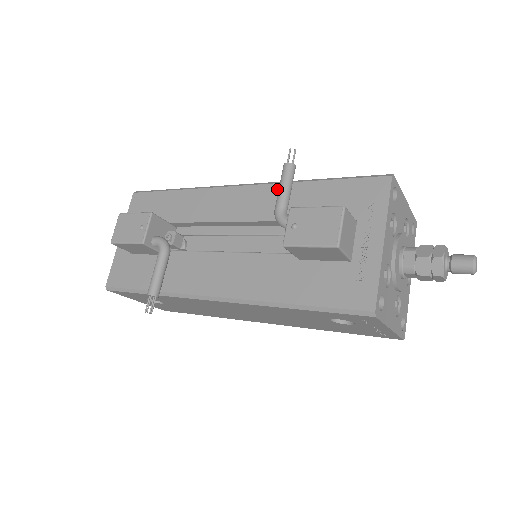
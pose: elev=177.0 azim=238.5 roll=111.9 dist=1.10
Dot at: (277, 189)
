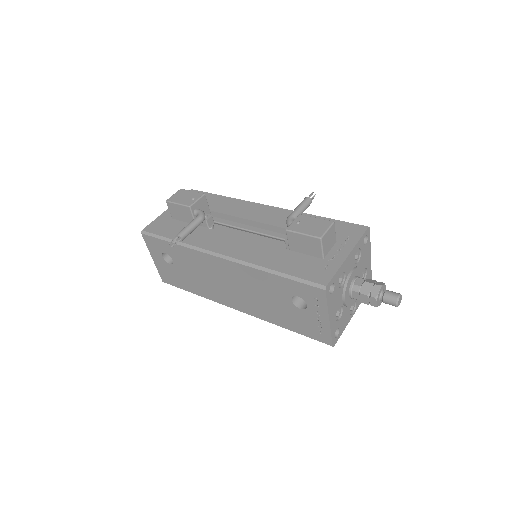
Dot at: occluded
